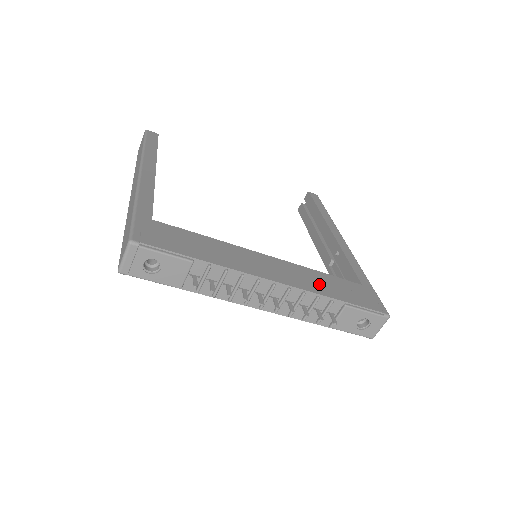
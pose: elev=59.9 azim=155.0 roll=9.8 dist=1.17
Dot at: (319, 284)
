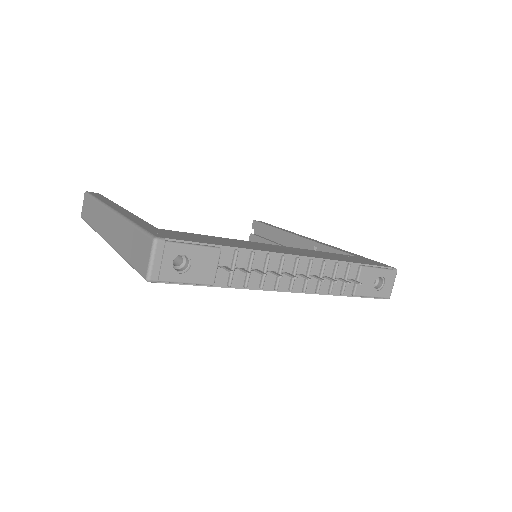
Dot at: (329, 256)
